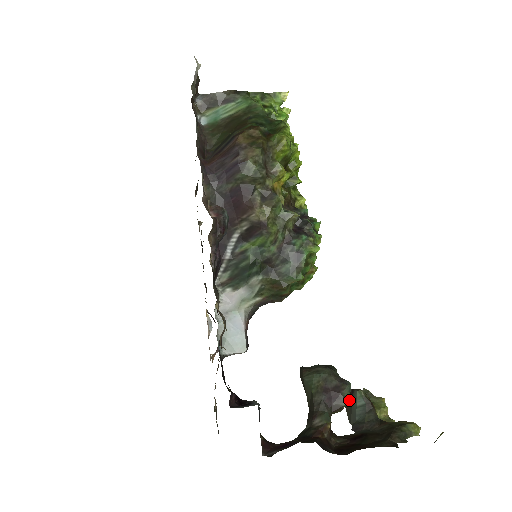
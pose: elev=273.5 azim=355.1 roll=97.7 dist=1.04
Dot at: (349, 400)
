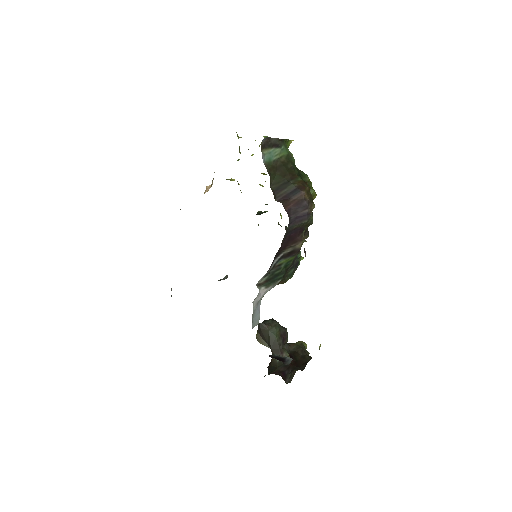
Dot at: occluded
